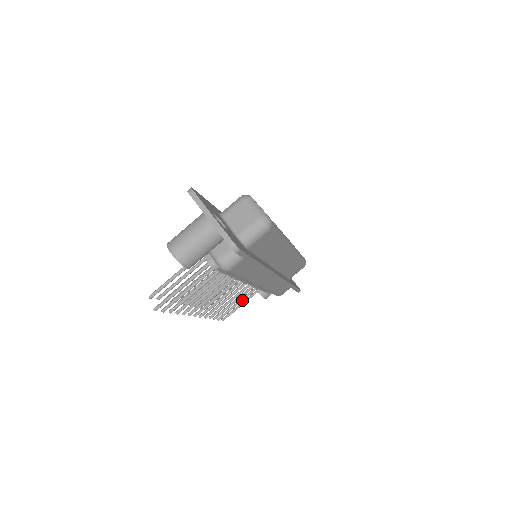
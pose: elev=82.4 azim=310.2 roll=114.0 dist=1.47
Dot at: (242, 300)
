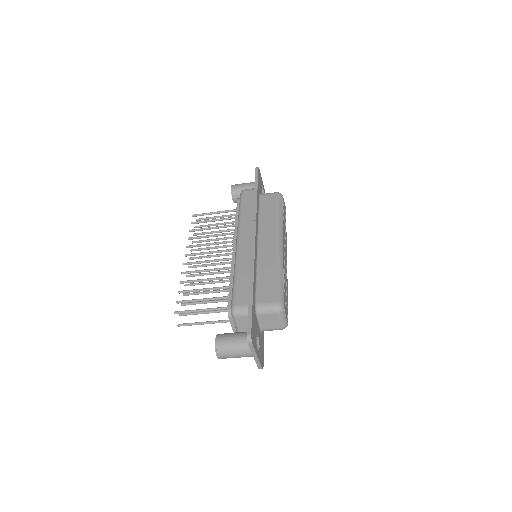
Dot at: occluded
